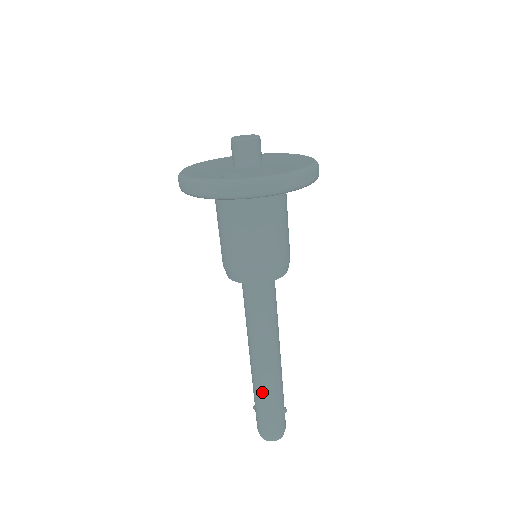
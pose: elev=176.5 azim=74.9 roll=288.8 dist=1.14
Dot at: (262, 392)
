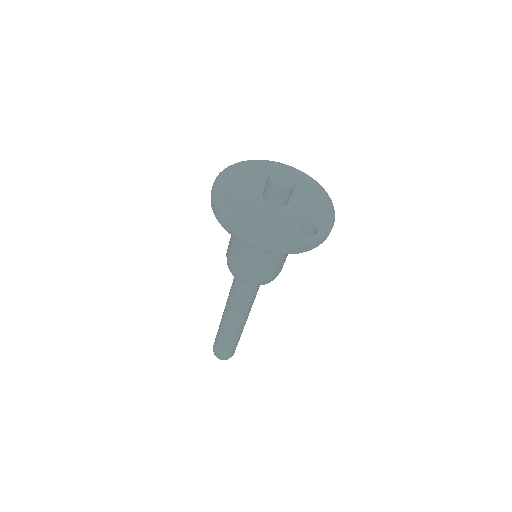
Dot at: (238, 336)
